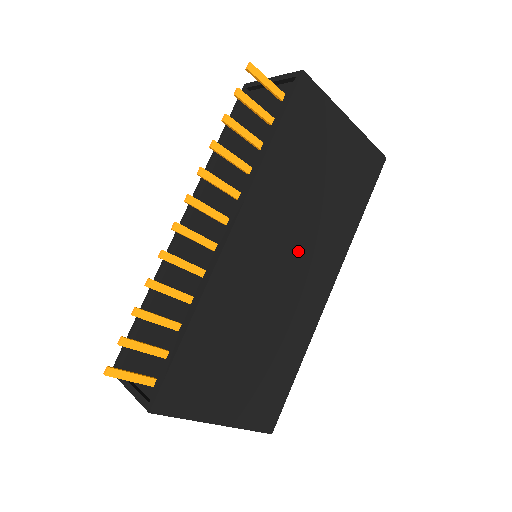
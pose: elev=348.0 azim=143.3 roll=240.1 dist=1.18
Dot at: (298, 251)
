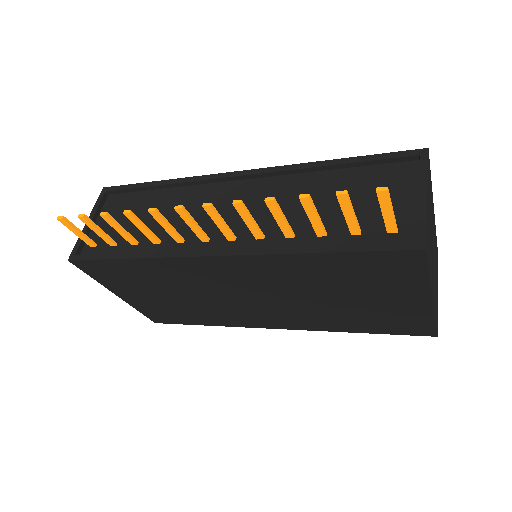
Dot at: (269, 301)
